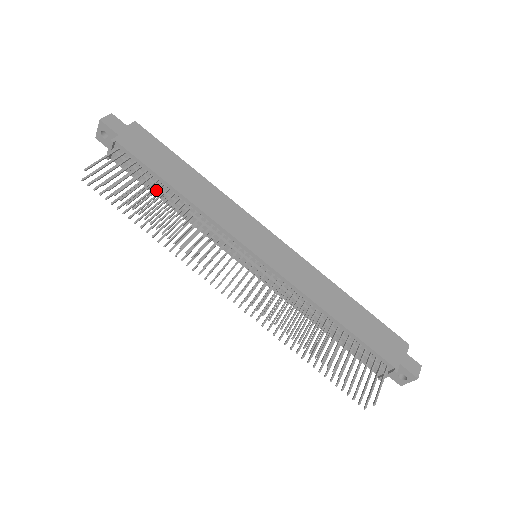
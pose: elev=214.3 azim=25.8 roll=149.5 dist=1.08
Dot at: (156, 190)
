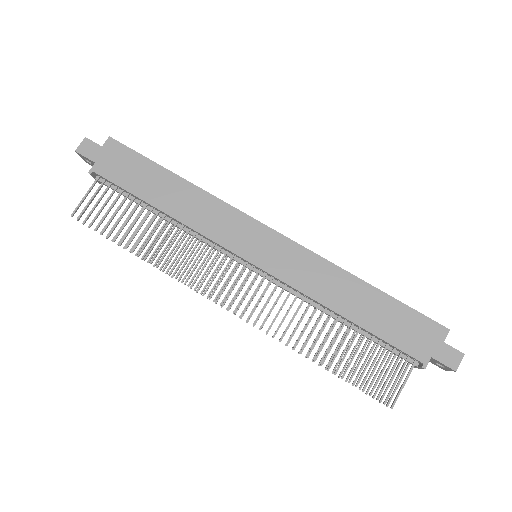
Dot at: (140, 214)
